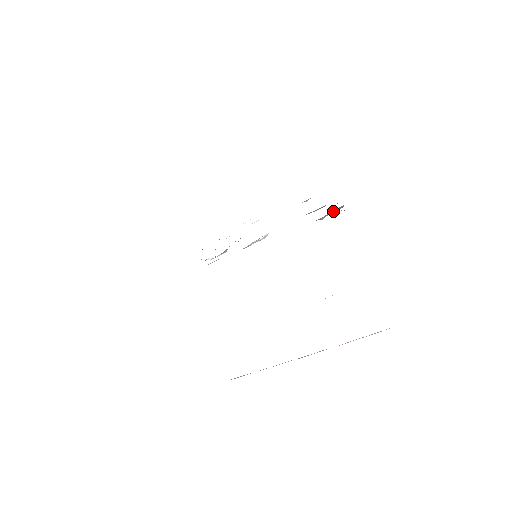
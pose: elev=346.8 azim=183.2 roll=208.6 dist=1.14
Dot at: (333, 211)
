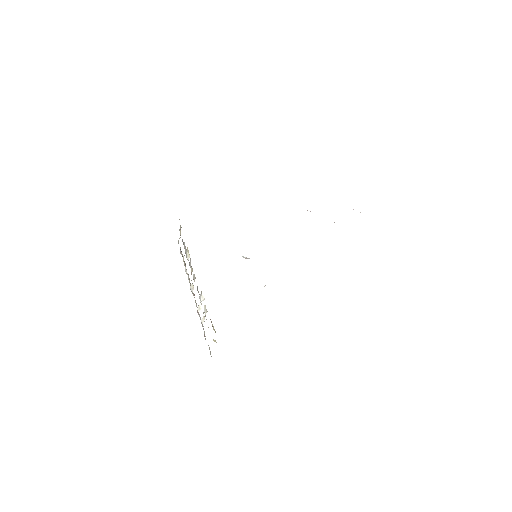
Dot at: occluded
